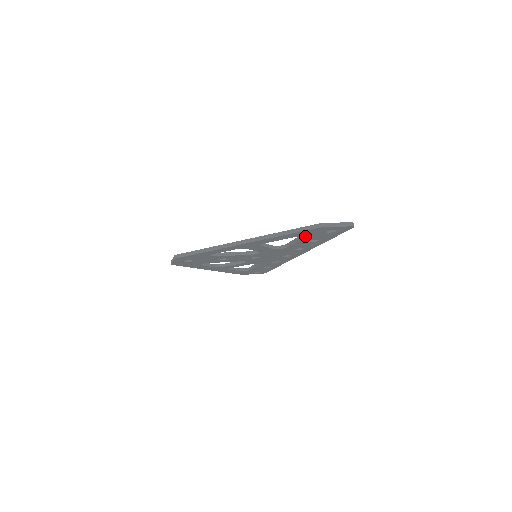
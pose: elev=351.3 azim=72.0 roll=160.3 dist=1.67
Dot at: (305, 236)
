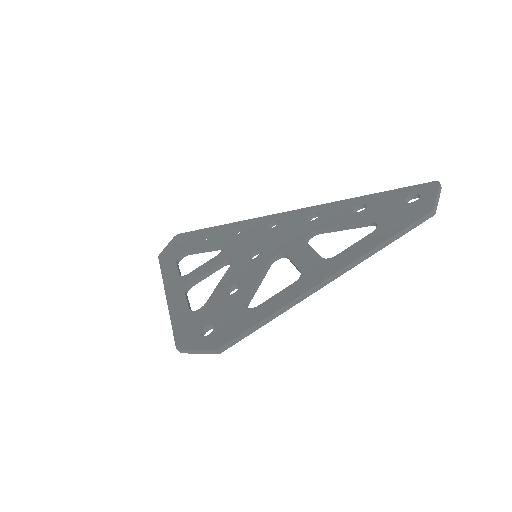
Dot at: occluded
